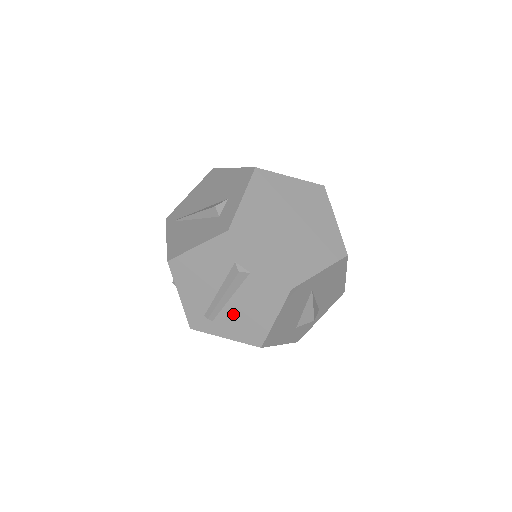
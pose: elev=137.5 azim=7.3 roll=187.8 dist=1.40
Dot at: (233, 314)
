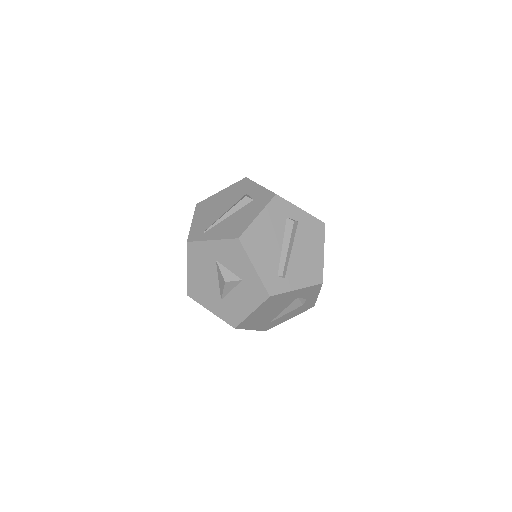
Dot at: (297, 263)
